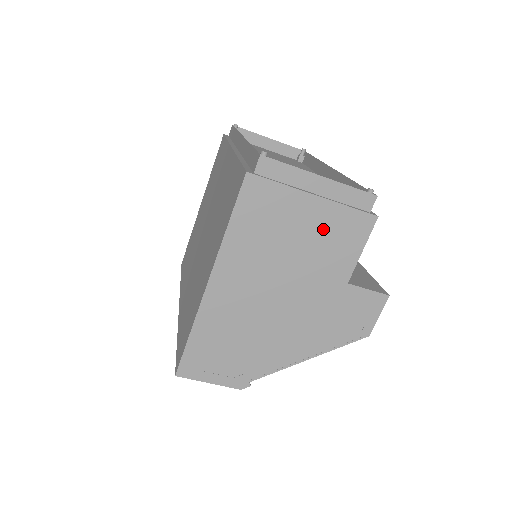
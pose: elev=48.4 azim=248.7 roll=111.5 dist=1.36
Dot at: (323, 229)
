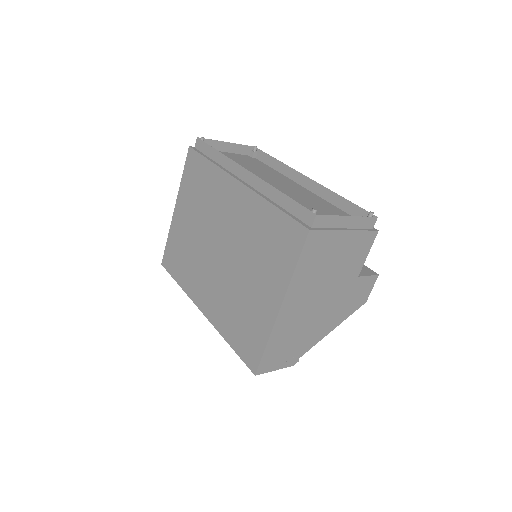
Dot at: (349, 249)
